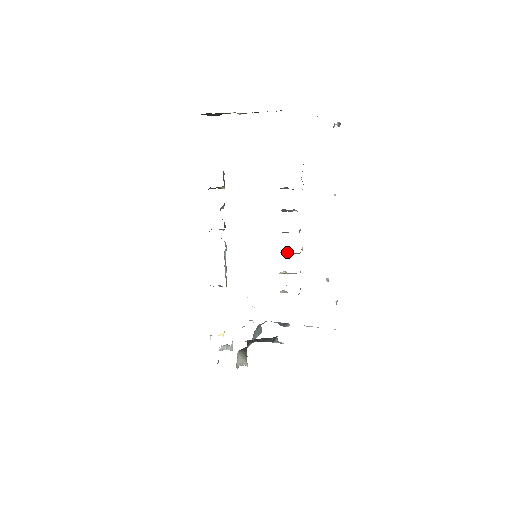
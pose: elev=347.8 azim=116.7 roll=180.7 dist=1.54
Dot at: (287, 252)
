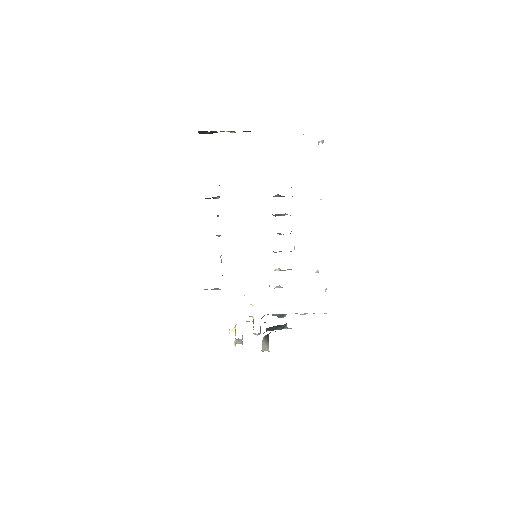
Dot at: (280, 251)
